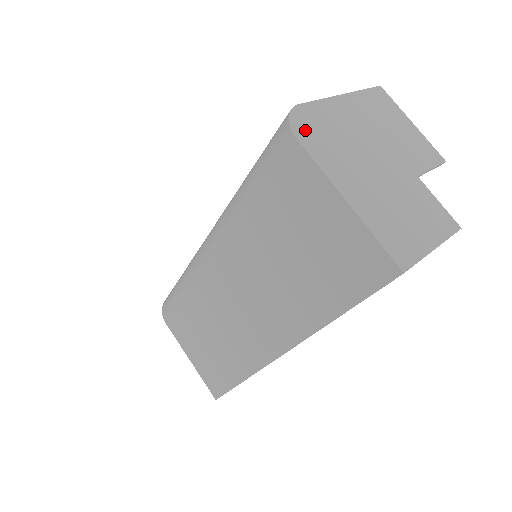
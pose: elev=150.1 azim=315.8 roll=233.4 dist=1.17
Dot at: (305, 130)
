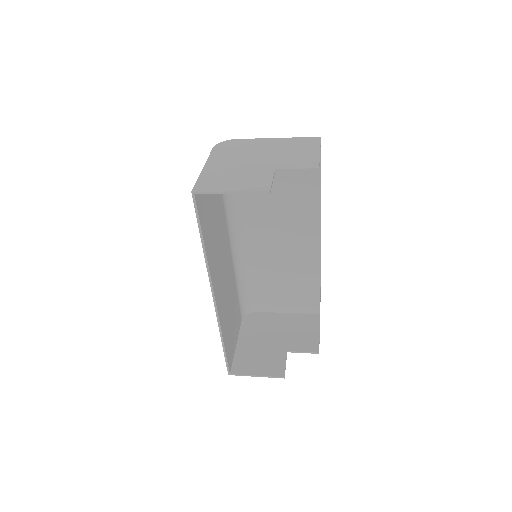
Dot at: (223, 146)
